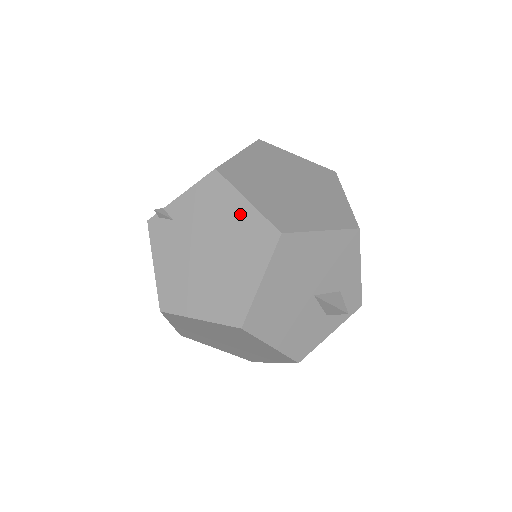
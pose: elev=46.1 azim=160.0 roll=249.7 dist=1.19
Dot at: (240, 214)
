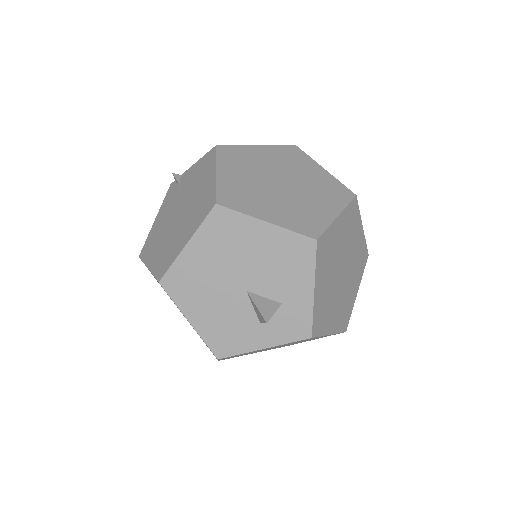
Dot at: (207, 184)
